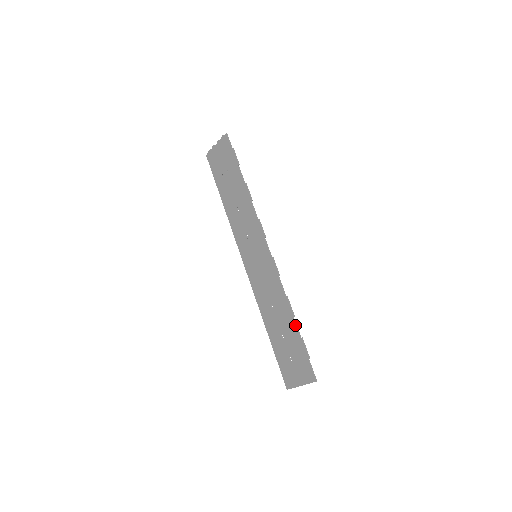
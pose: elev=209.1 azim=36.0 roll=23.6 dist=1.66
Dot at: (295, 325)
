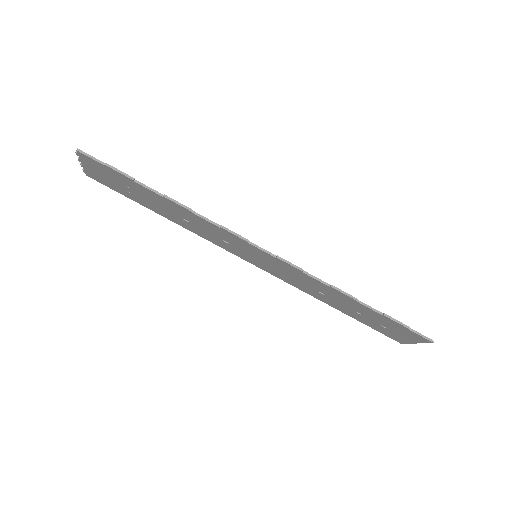
Dot at: (365, 307)
